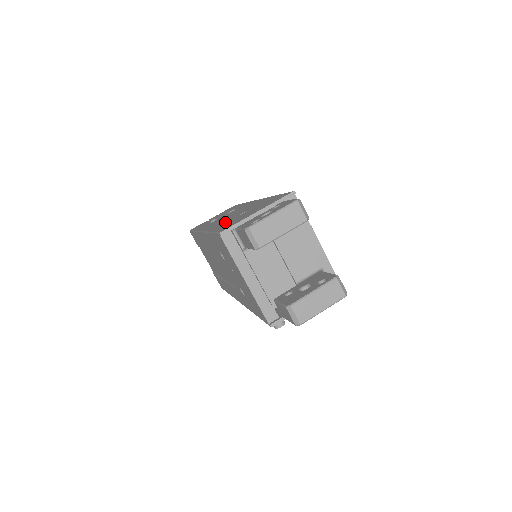
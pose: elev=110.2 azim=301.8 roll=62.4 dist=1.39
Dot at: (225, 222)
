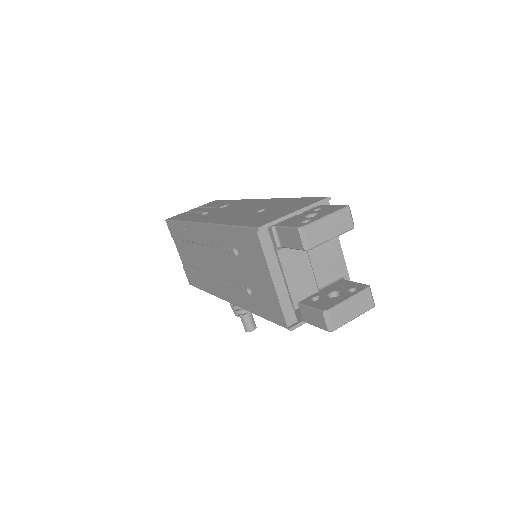
Dot at: (242, 217)
